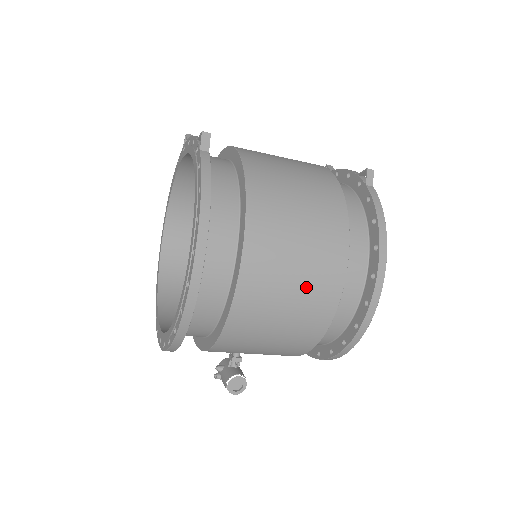
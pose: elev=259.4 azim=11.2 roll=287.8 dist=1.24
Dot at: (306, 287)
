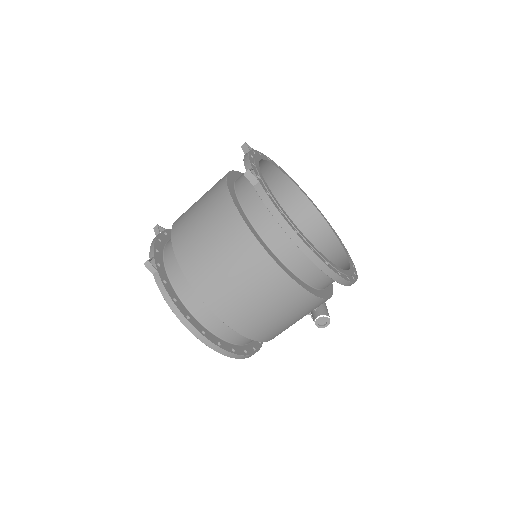
Dot at: (270, 299)
